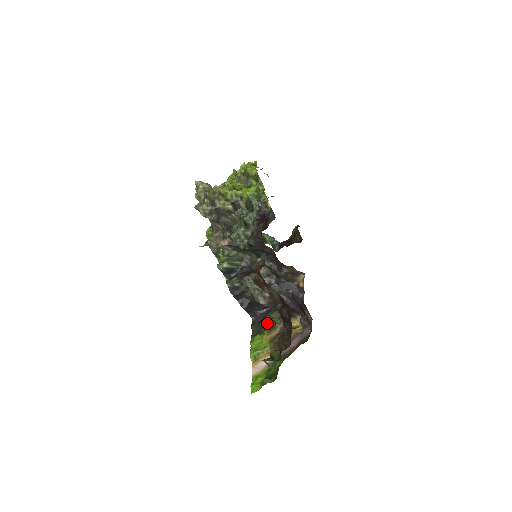
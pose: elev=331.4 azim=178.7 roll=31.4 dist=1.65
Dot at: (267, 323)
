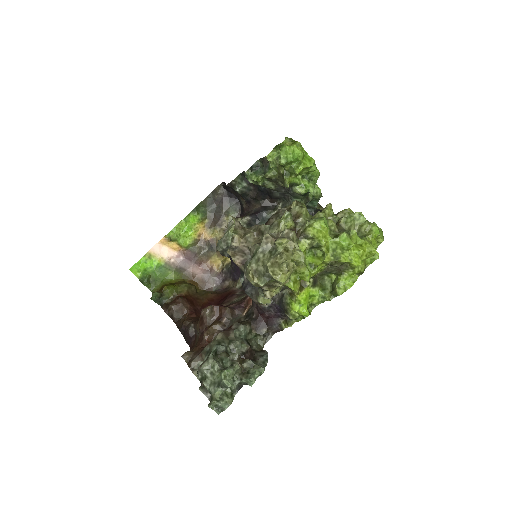
Dot at: (219, 214)
